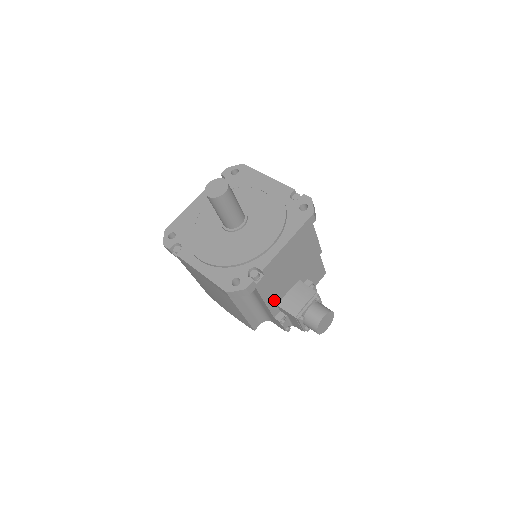
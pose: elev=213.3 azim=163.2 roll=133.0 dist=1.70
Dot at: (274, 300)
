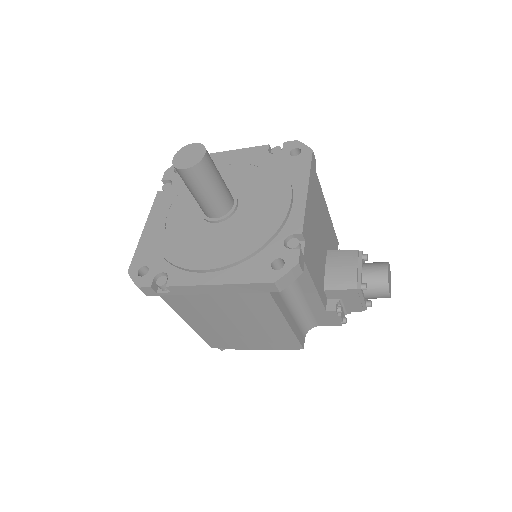
Dot at: (319, 282)
